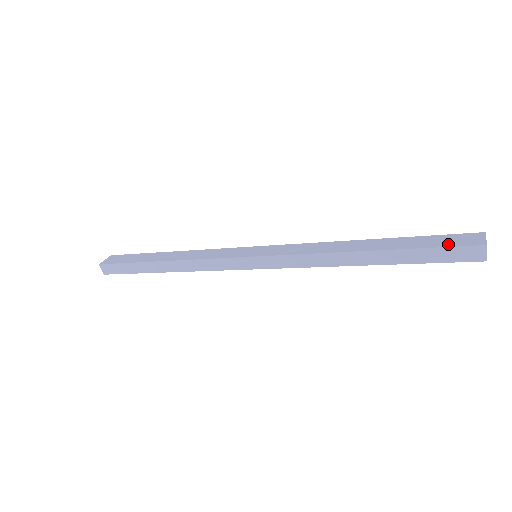
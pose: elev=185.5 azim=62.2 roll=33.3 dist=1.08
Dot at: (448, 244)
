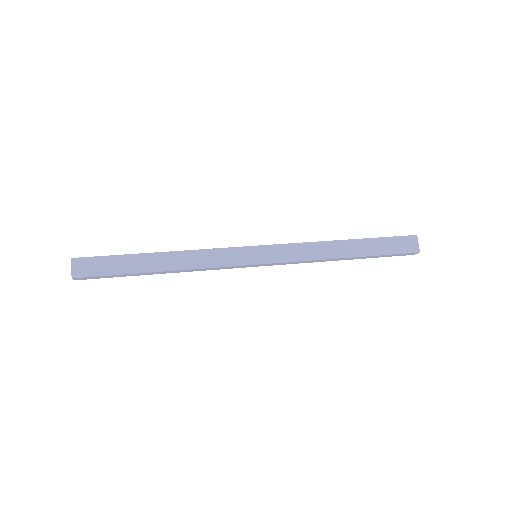
Dot at: (399, 251)
